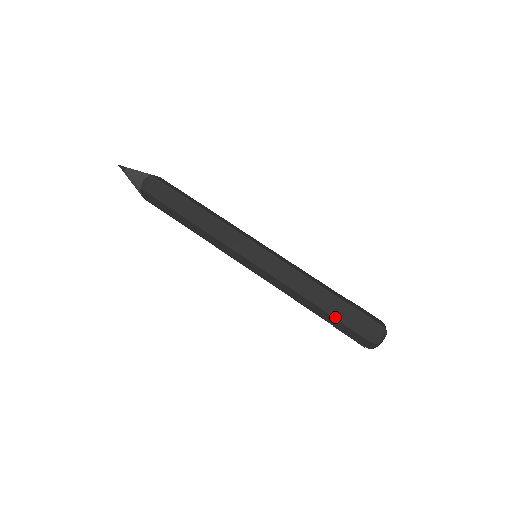
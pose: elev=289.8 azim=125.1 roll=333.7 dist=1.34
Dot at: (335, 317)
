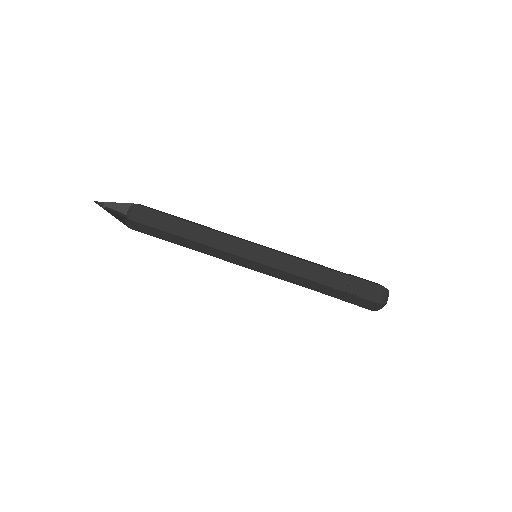
Dot at: occluded
